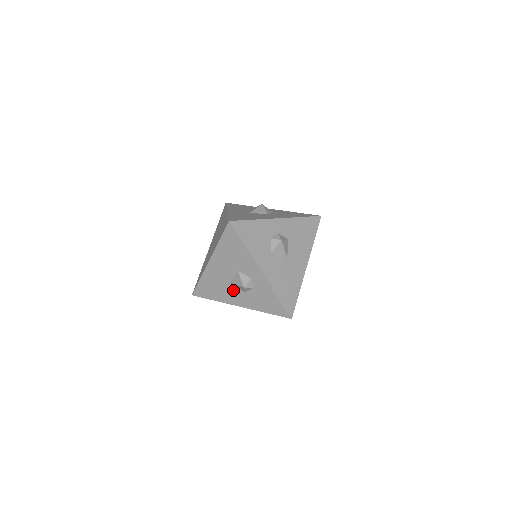
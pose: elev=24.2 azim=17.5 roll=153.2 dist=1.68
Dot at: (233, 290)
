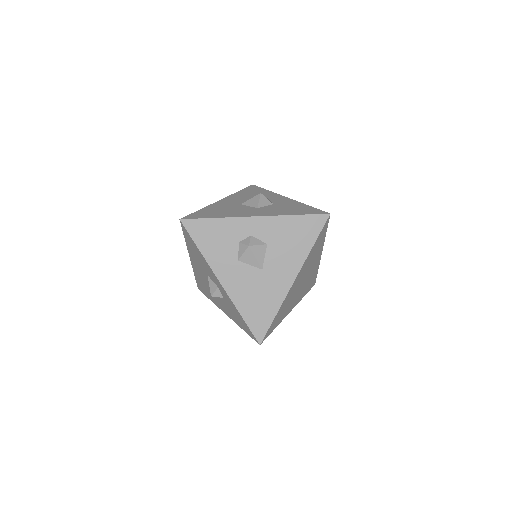
Dot at: occluded
